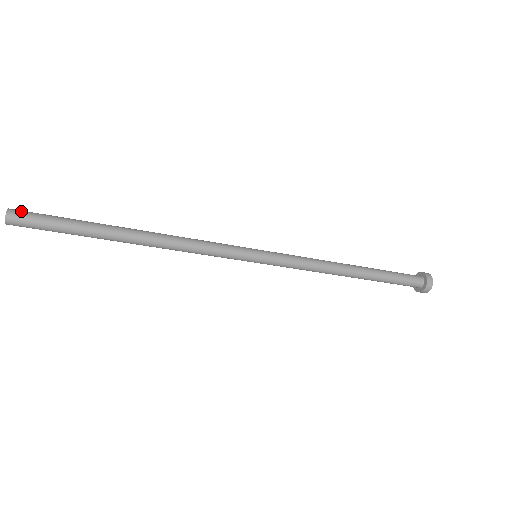
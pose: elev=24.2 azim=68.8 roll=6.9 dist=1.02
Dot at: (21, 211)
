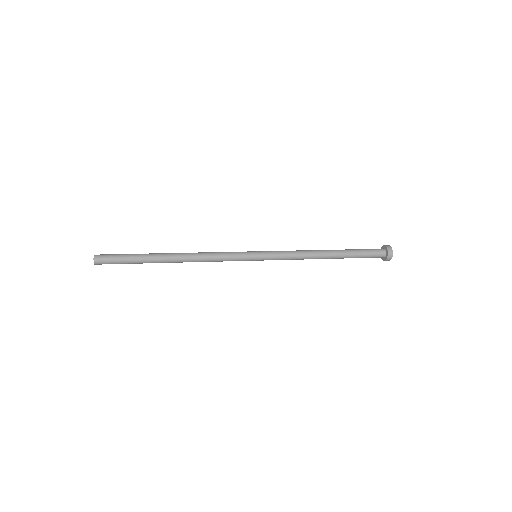
Dot at: (102, 262)
